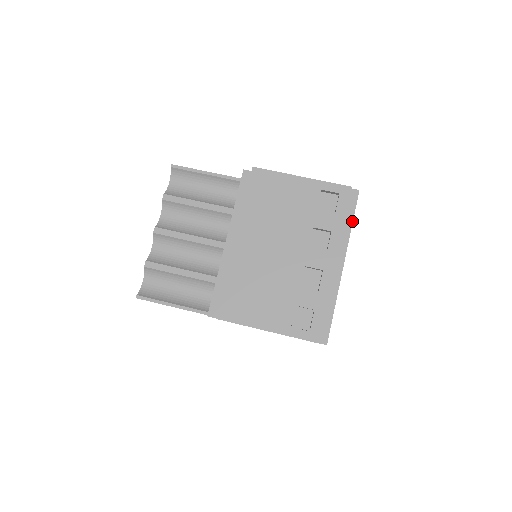
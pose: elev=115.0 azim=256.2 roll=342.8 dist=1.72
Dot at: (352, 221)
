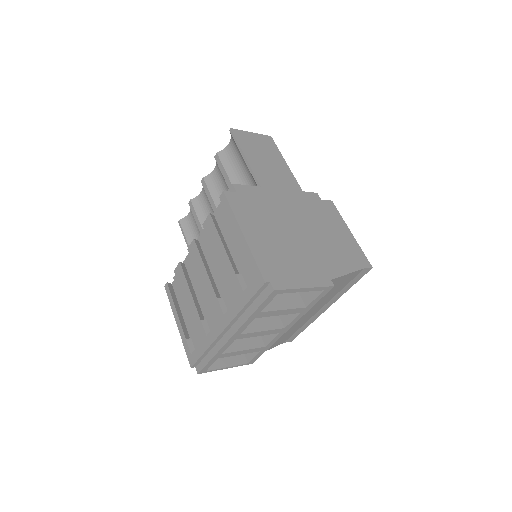
Dot at: (254, 310)
